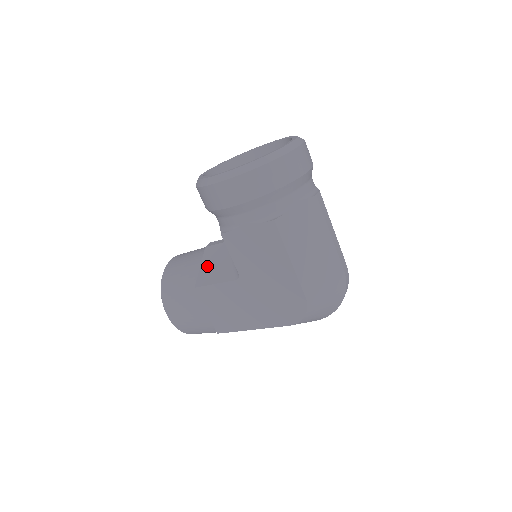
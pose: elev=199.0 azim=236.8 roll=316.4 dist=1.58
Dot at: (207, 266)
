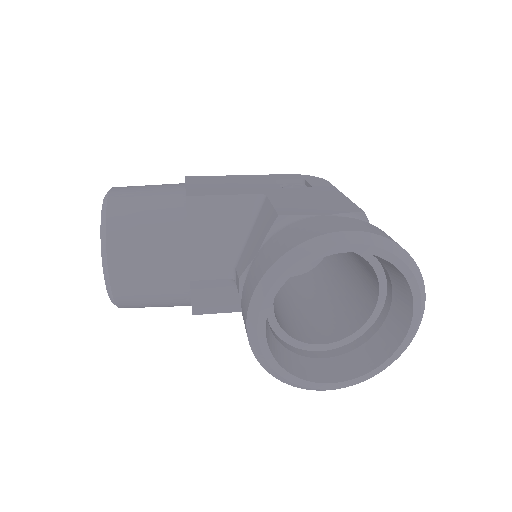
Dot at: (204, 300)
